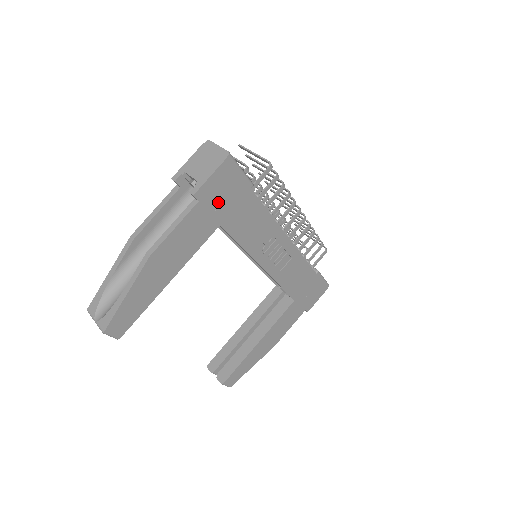
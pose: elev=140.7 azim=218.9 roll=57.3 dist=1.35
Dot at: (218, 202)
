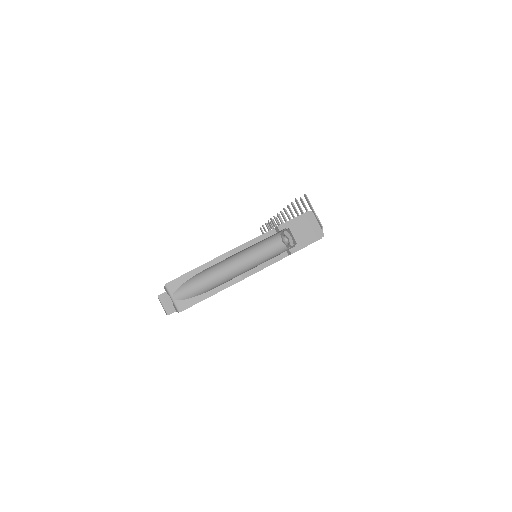
Dot at: occluded
